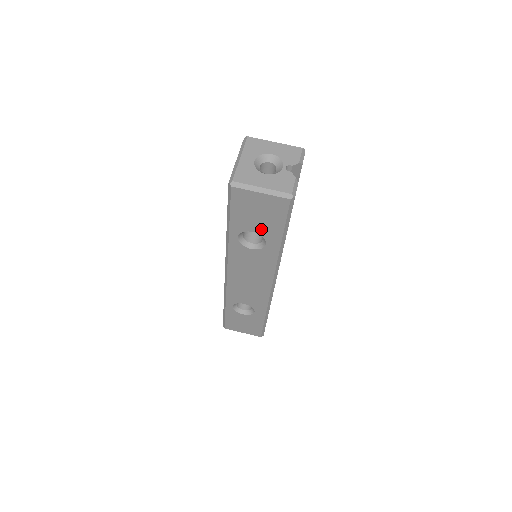
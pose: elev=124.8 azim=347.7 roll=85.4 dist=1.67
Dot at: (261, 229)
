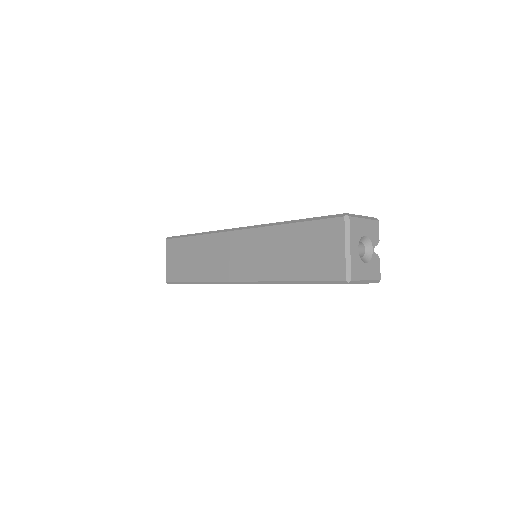
Dot at: occluded
